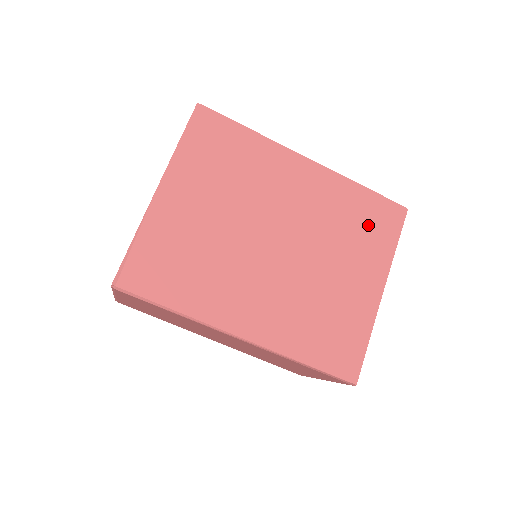
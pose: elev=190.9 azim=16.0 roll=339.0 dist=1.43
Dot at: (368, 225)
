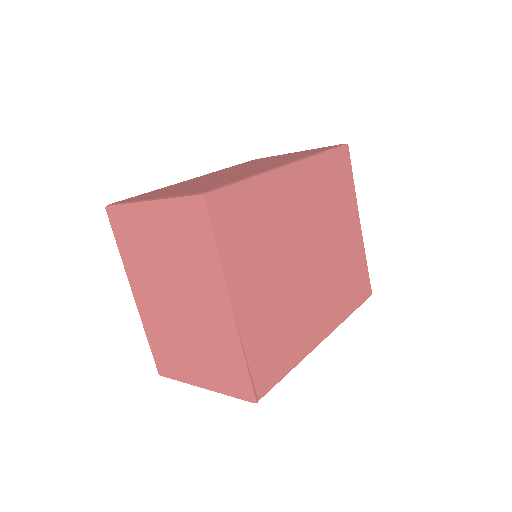
Dot at: (338, 183)
